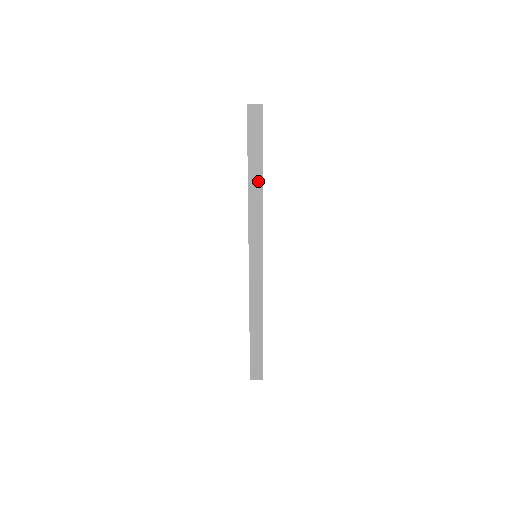
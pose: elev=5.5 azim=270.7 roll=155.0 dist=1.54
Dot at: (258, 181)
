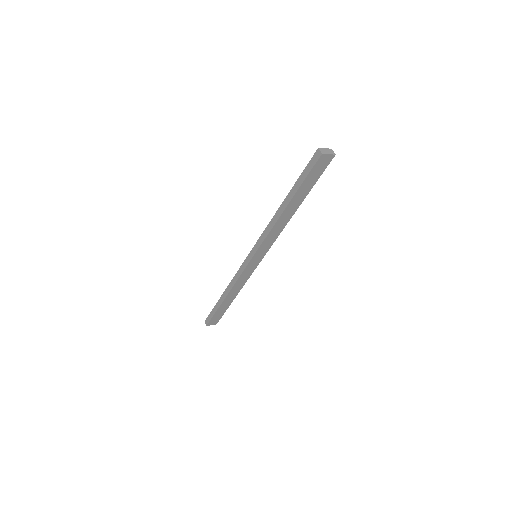
Dot at: (292, 210)
